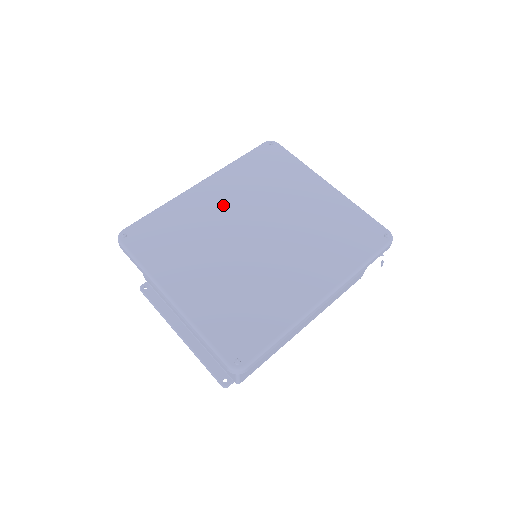
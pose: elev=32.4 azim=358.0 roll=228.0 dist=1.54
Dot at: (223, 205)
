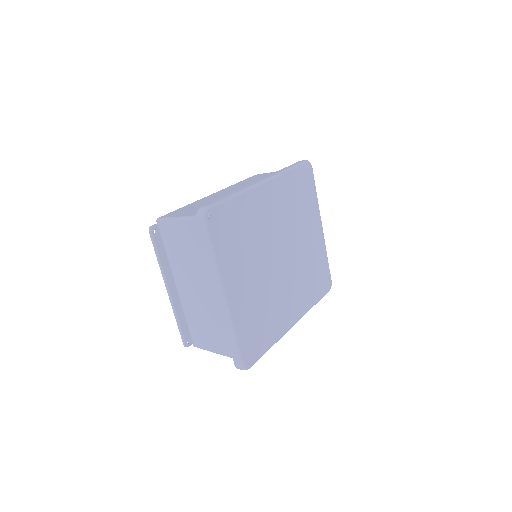
Dot at: (272, 216)
